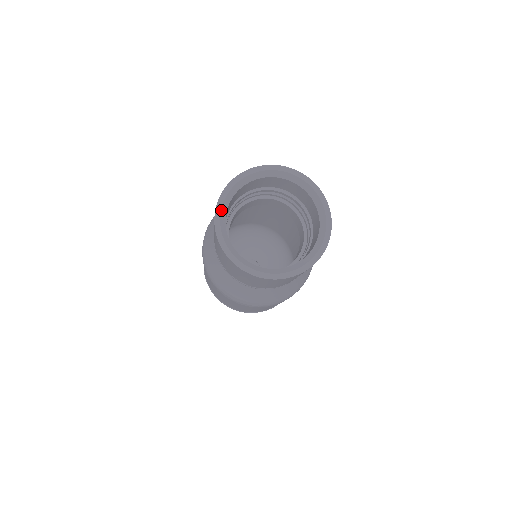
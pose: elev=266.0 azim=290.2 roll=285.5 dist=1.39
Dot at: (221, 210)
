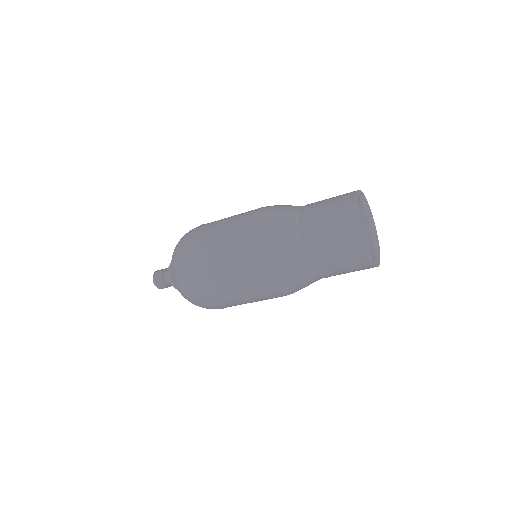
Dot at: (360, 194)
